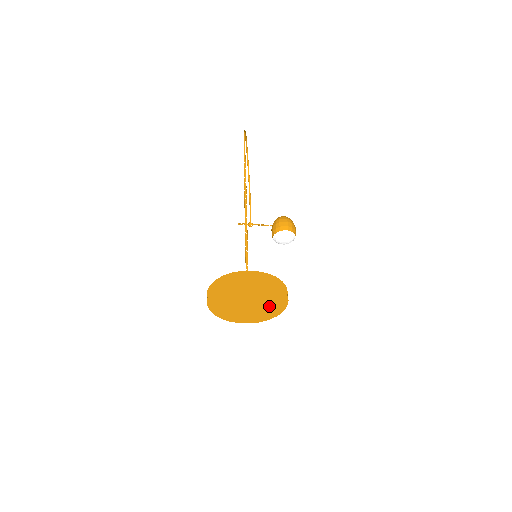
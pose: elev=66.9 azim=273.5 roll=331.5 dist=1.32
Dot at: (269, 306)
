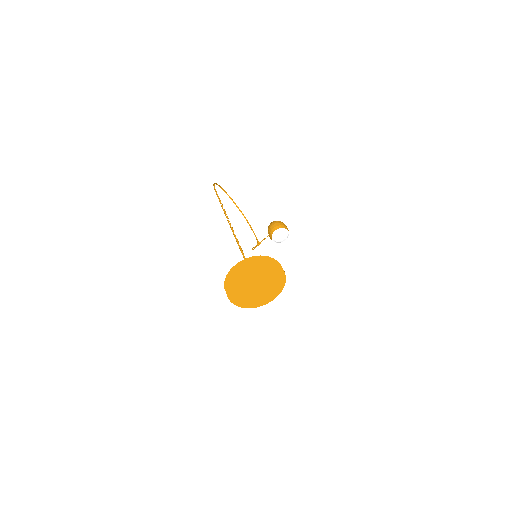
Dot at: (273, 279)
